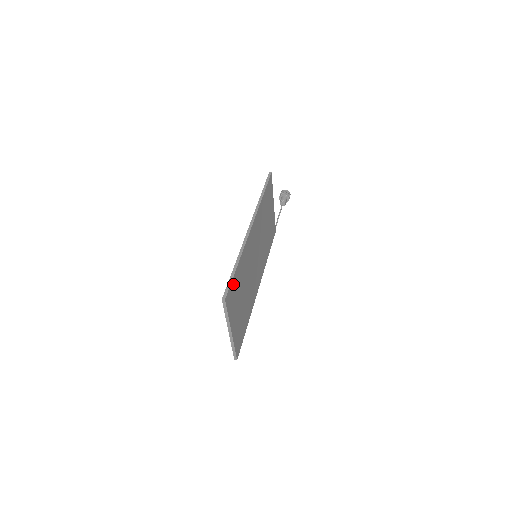
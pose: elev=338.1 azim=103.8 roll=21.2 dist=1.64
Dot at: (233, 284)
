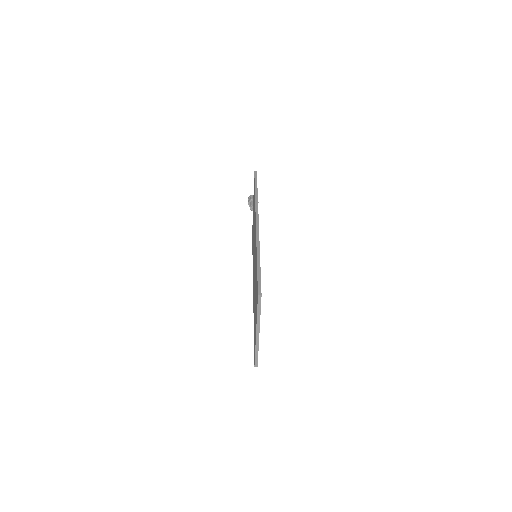
Dot at: occluded
